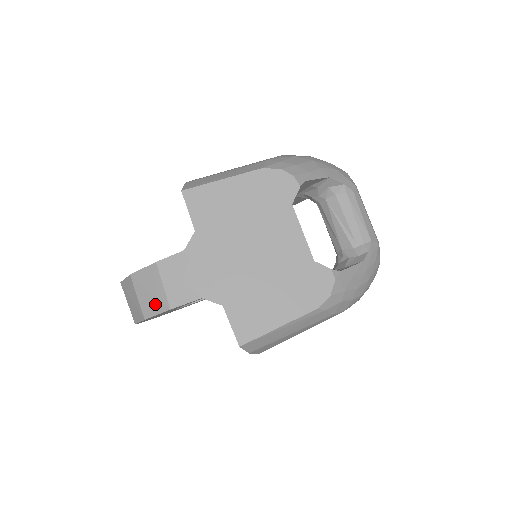
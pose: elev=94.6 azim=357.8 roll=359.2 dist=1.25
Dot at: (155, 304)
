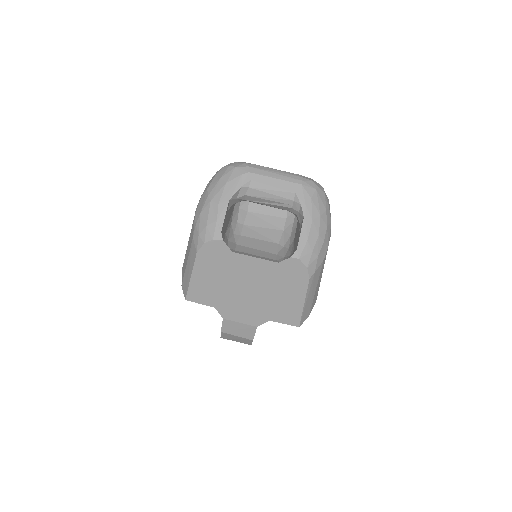
Dot at: (245, 341)
